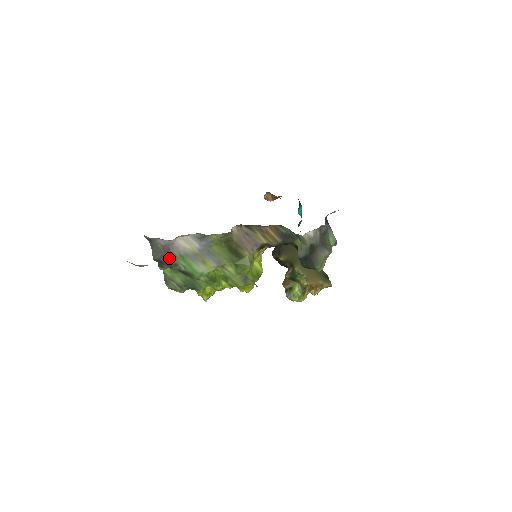
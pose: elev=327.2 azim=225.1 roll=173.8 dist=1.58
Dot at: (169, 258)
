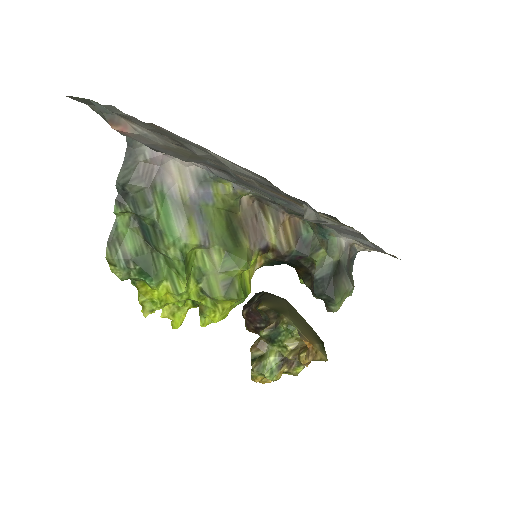
Dot at: (144, 186)
